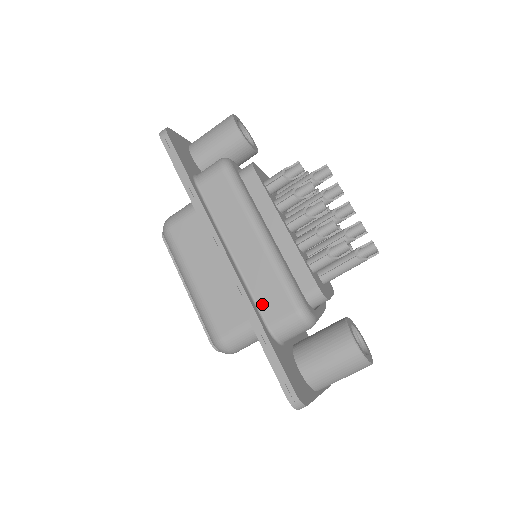
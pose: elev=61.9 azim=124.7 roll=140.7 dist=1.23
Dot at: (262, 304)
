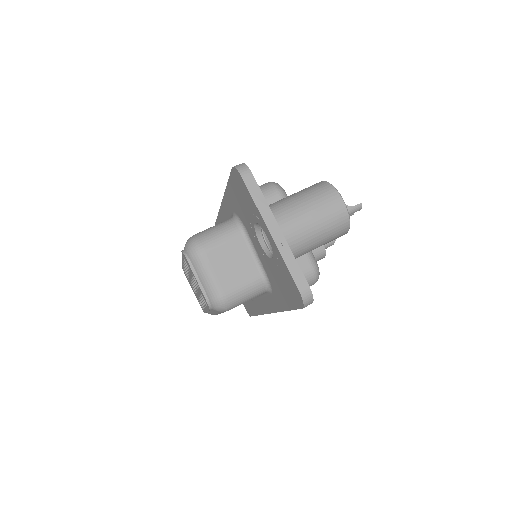
Dot at: occluded
